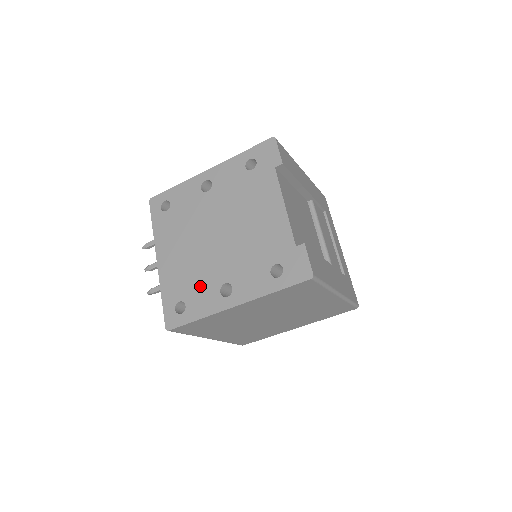
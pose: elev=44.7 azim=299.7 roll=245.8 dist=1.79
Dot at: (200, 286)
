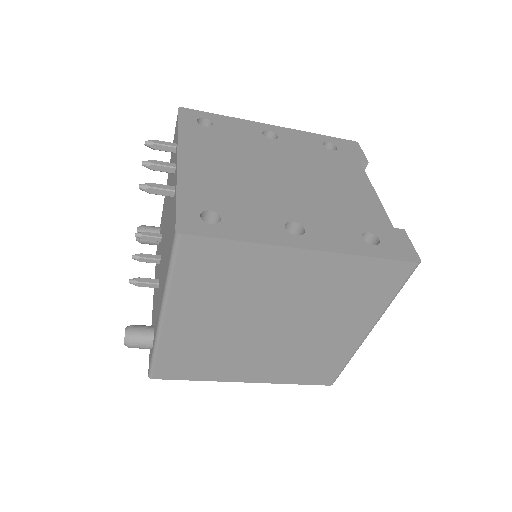
Dot at: (251, 209)
